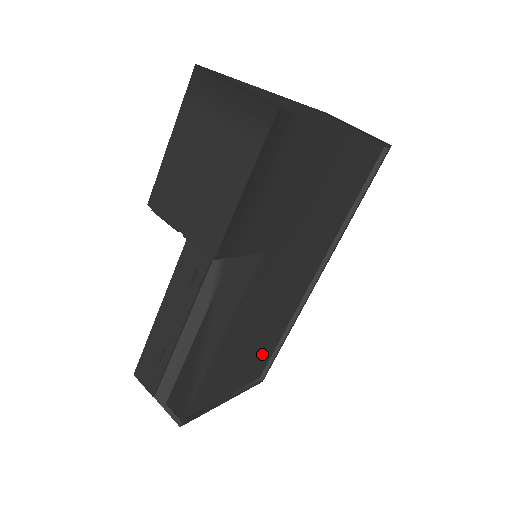
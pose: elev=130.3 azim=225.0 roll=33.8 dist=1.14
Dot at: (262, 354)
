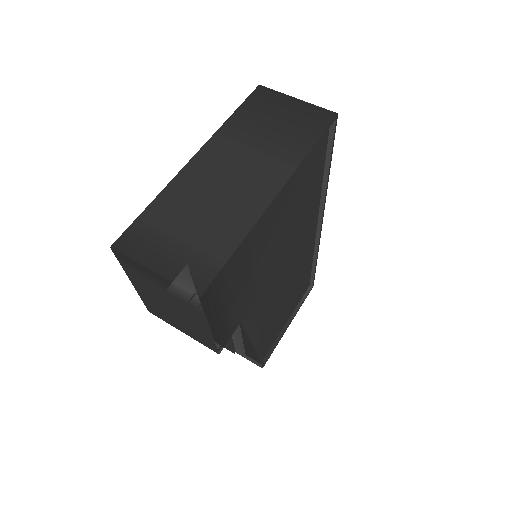
Dot at: (302, 284)
